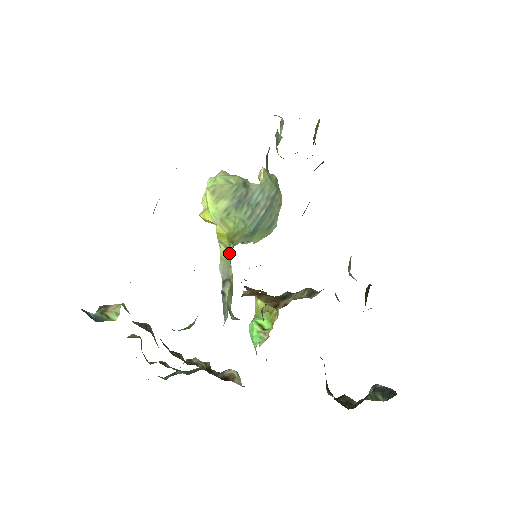
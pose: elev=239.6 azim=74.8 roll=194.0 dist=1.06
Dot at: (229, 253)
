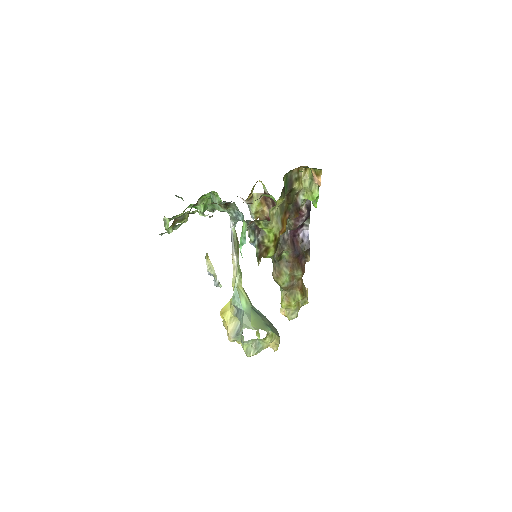
Dot at: (239, 266)
